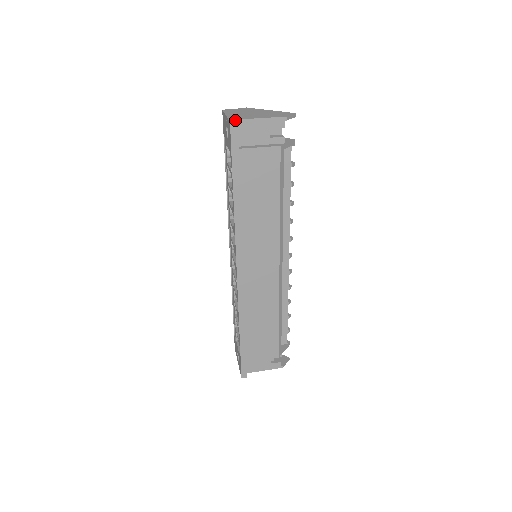
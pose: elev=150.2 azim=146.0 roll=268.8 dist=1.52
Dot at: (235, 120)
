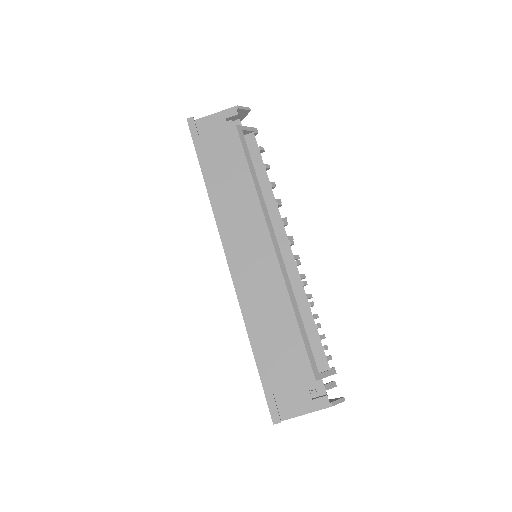
Dot at: (192, 119)
